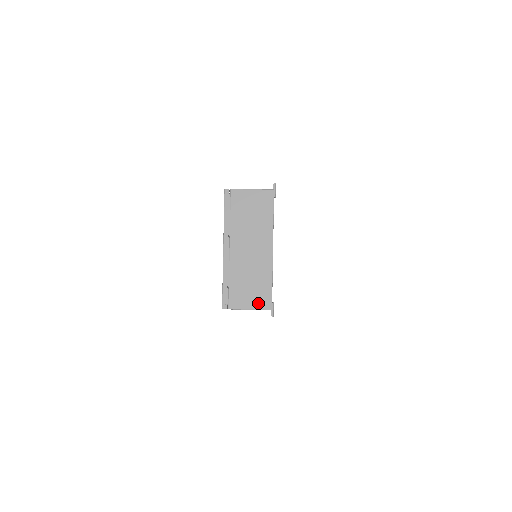
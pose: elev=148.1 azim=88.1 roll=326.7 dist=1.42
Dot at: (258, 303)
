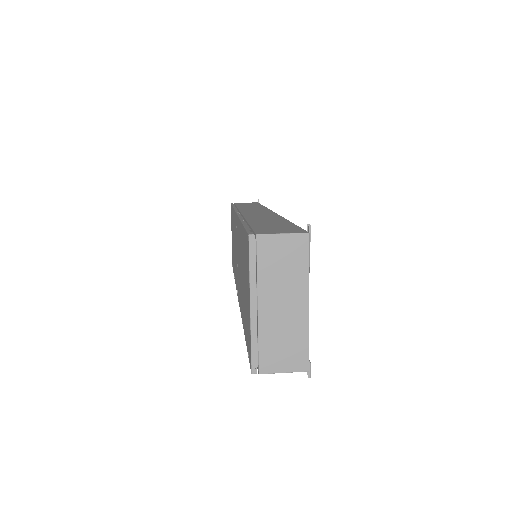
Dot at: (293, 365)
